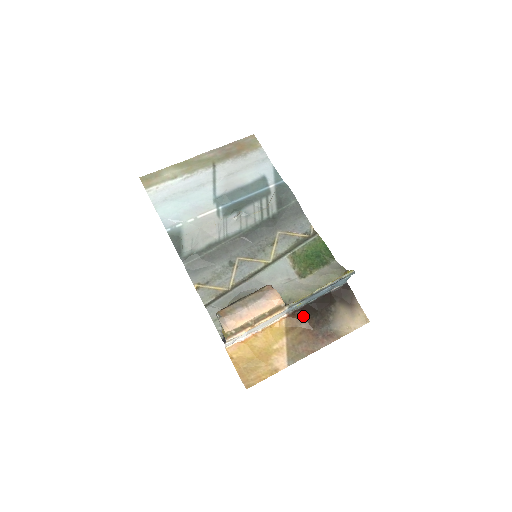
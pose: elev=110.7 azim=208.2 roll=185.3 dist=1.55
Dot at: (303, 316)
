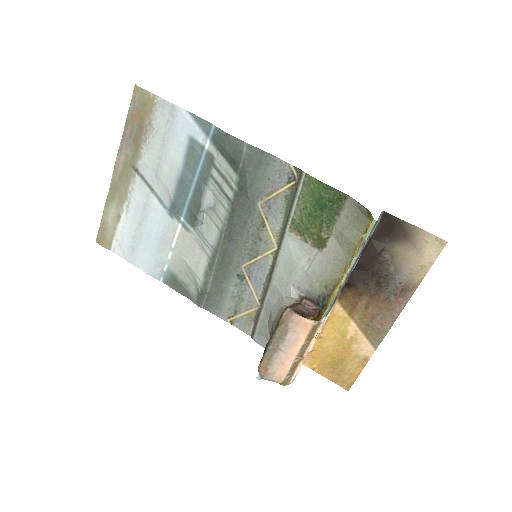
Dot at: (356, 289)
